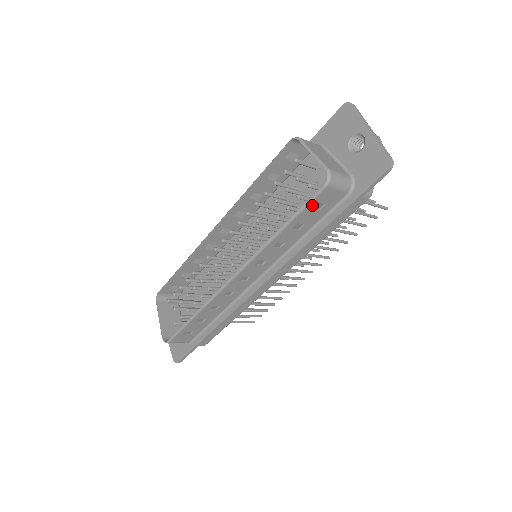
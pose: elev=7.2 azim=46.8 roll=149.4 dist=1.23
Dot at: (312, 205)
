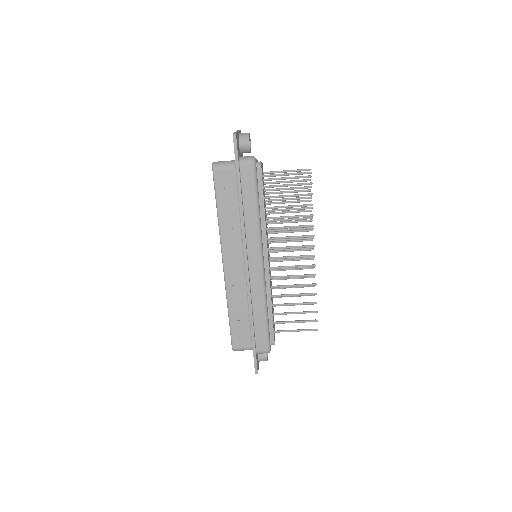
Dot at: (219, 186)
